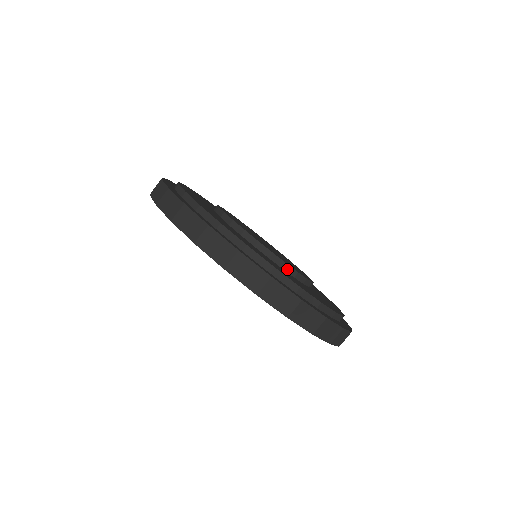
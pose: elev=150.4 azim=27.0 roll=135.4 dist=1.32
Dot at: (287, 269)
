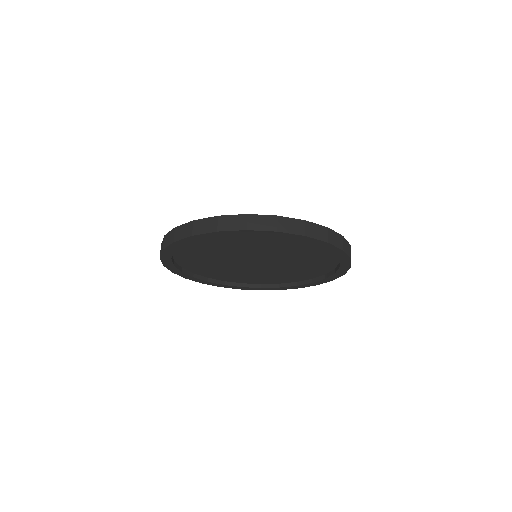
Dot at: occluded
